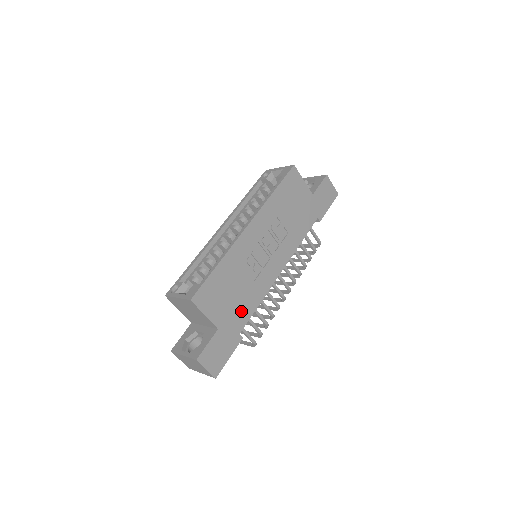
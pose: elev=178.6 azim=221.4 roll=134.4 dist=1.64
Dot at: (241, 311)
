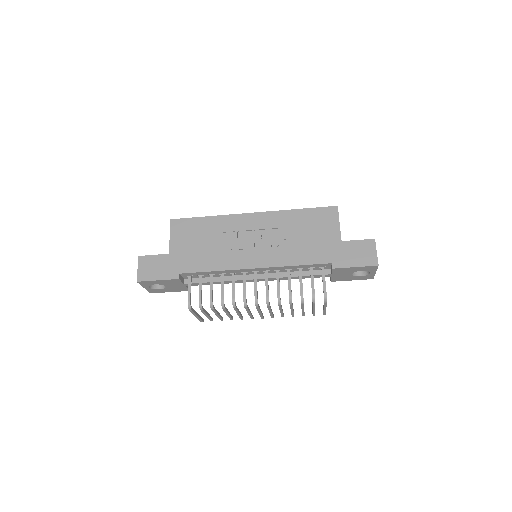
Dot at: (195, 261)
